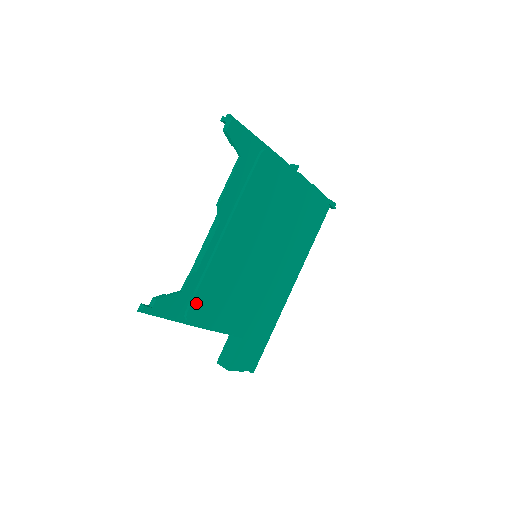
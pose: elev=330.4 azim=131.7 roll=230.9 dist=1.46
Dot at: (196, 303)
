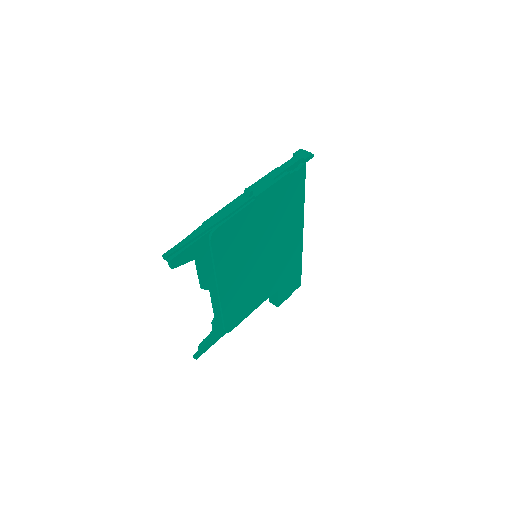
Dot at: (228, 324)
